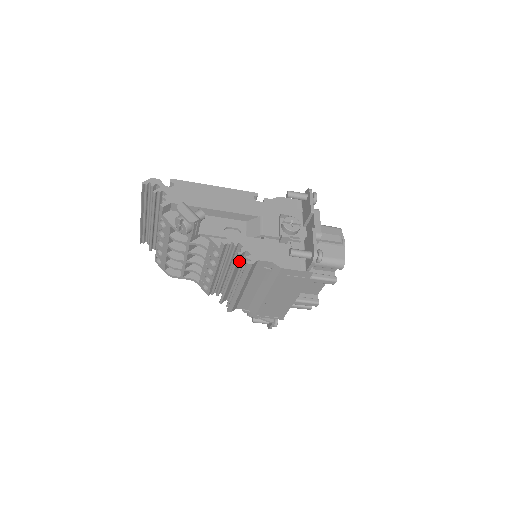
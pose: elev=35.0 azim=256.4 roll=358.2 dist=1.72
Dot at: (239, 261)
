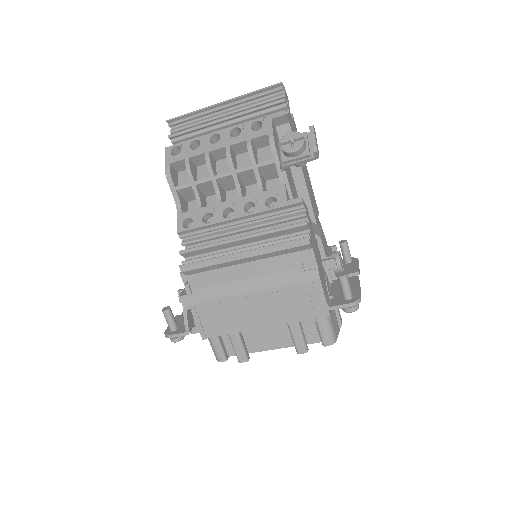
Dot at: (287, 231)
